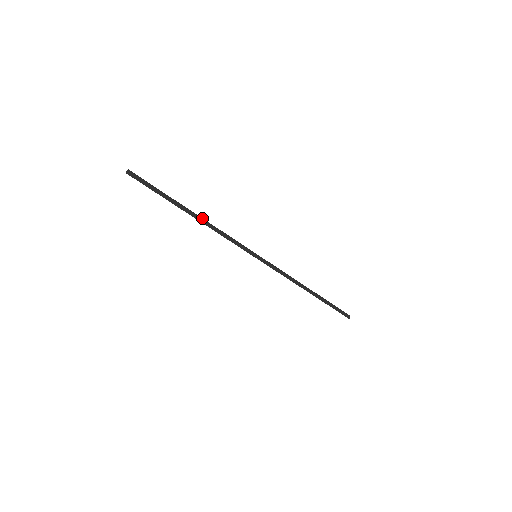
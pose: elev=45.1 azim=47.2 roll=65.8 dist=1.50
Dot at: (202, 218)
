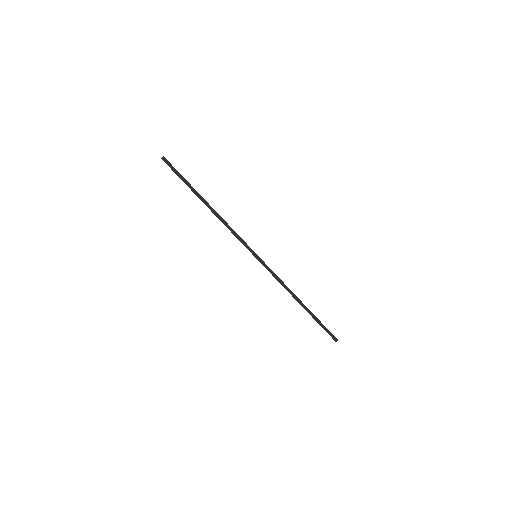
Dot at: occluded
